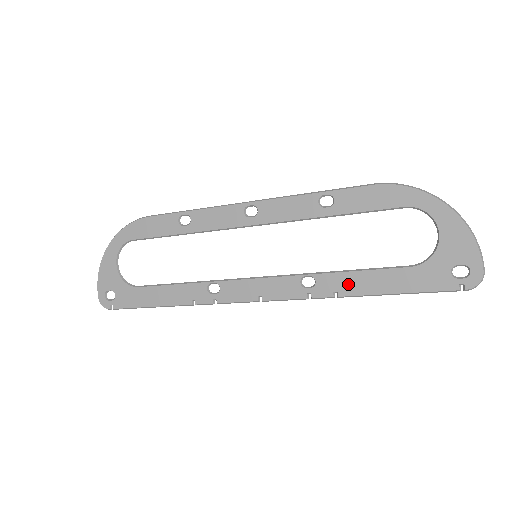
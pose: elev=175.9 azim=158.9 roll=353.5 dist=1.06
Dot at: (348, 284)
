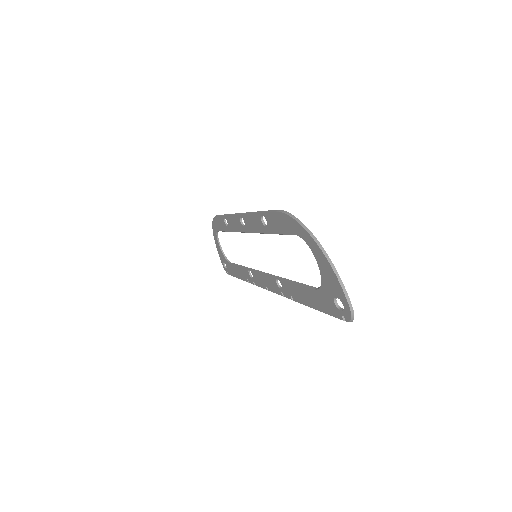
Dot at: (294, 292)
